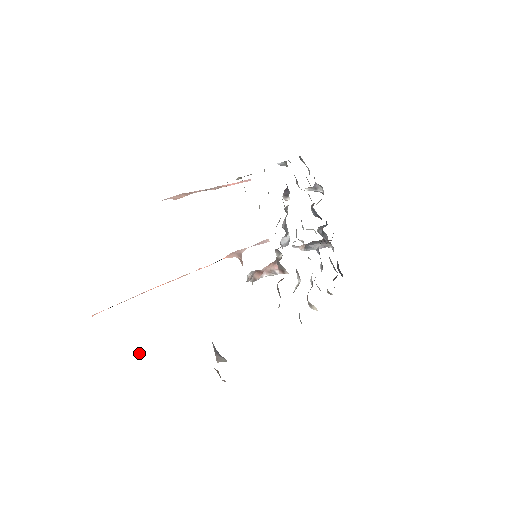
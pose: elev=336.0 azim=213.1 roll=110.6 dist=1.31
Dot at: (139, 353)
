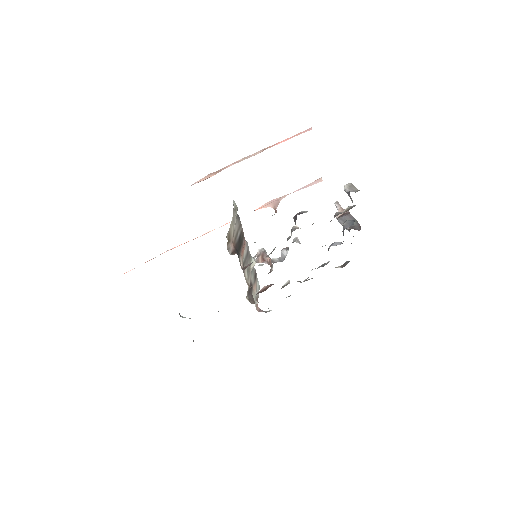
Dot at: occluded
